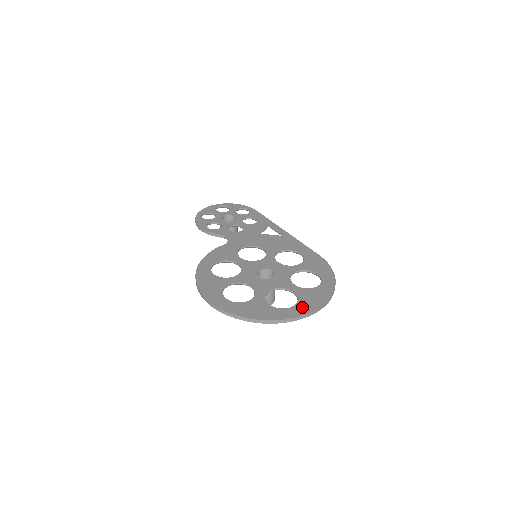
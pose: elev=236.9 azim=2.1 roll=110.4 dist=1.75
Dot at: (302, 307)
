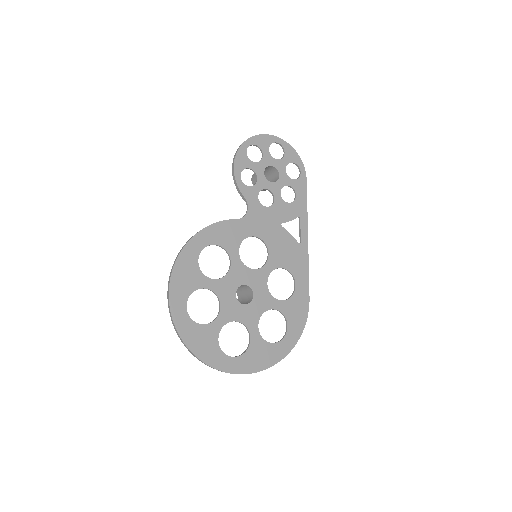
Dot at: (243, 363)
